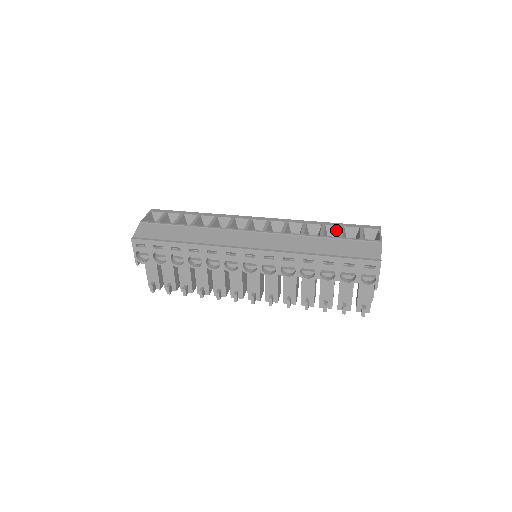
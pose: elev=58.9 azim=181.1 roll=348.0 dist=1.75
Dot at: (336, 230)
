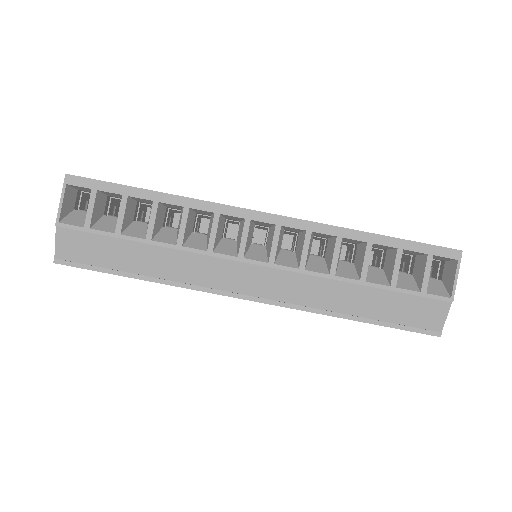
Dot at: (388, 248)
